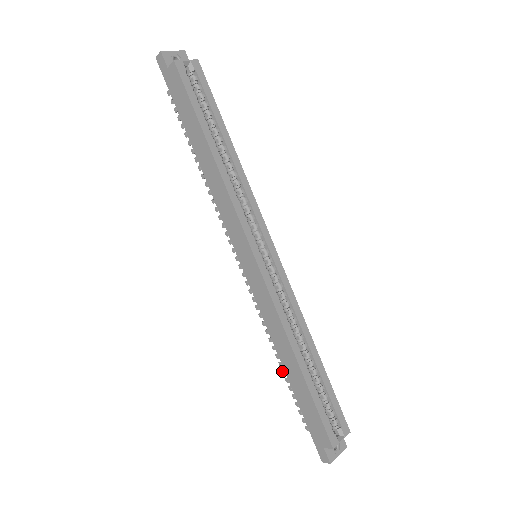
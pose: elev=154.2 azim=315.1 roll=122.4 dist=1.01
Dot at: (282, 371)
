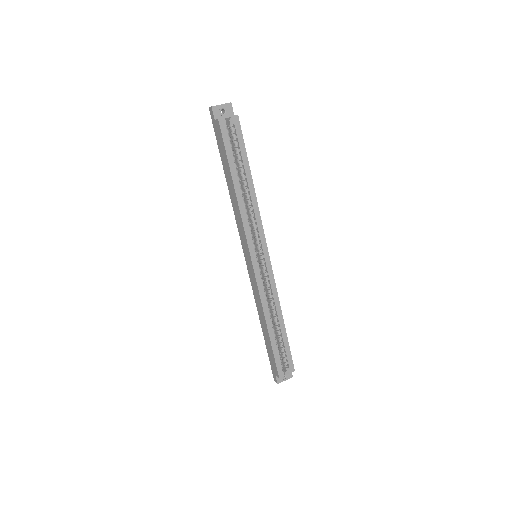
Dot at: occluded
